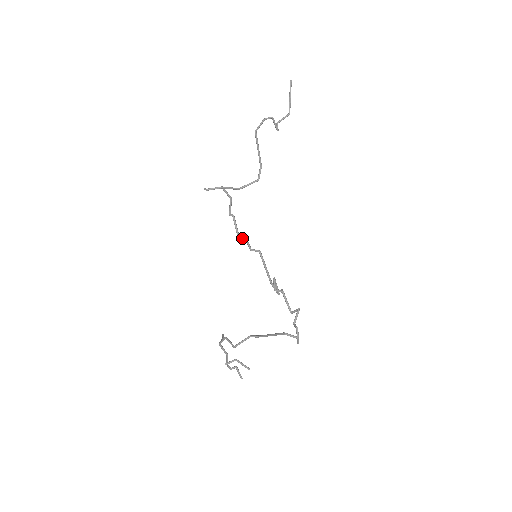
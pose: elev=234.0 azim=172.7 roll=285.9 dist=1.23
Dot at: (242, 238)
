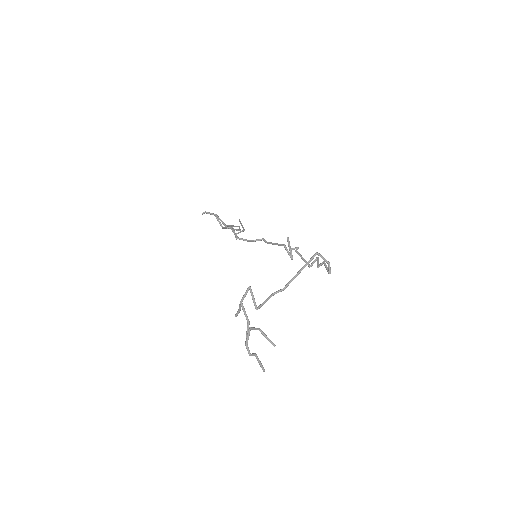
Dot at: (242, 239)
